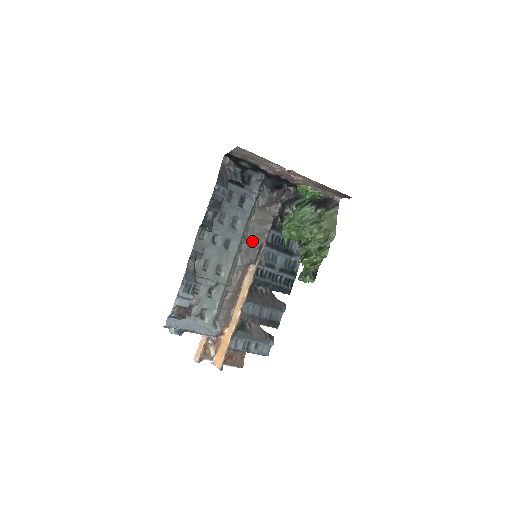
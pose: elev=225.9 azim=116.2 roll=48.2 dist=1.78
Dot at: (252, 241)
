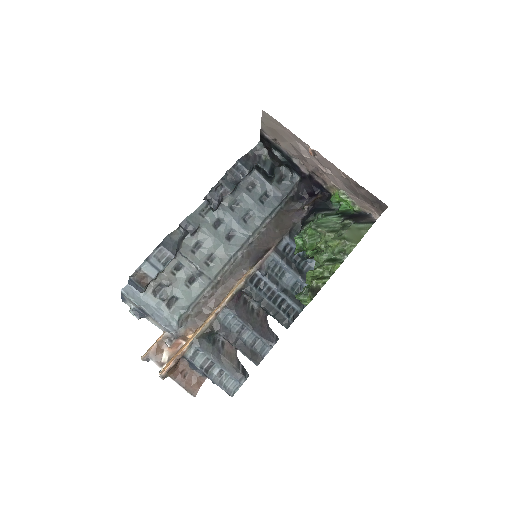
Dot at: (261, 243)
